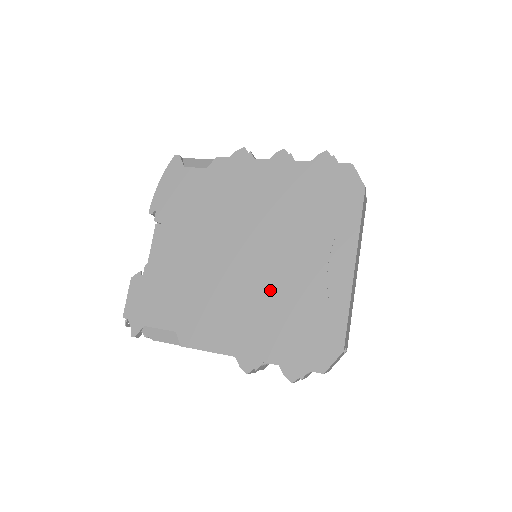
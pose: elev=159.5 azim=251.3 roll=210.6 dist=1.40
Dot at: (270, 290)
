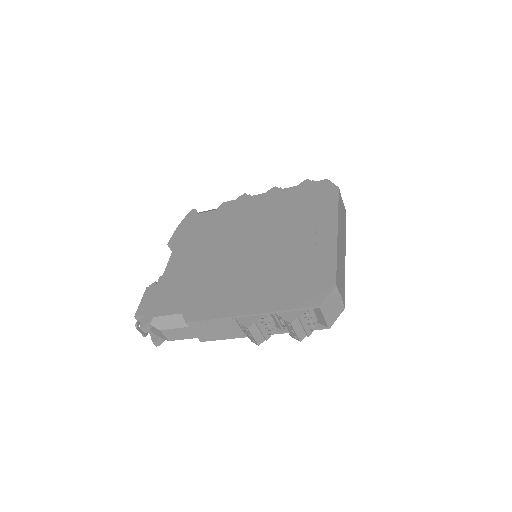
Dot at: (267, 263)
